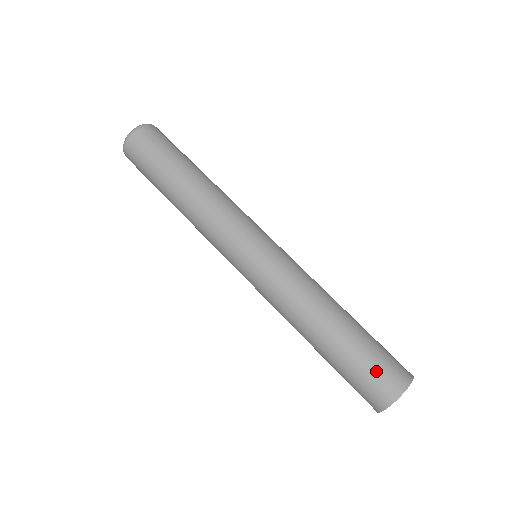
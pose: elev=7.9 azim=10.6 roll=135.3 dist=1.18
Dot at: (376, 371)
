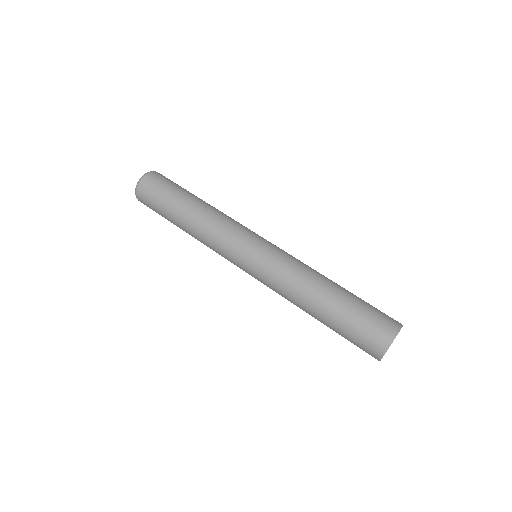
Dot at: (359, 340)
